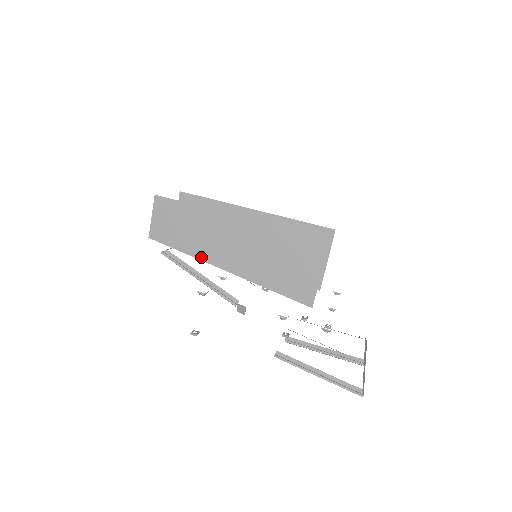
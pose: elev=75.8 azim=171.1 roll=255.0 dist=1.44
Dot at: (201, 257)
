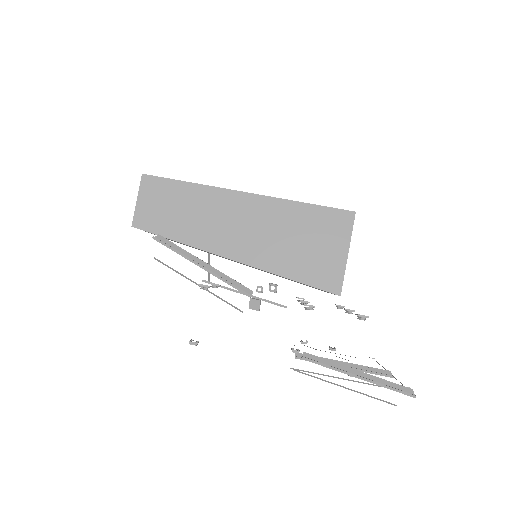
Dot at: (200, 245)
